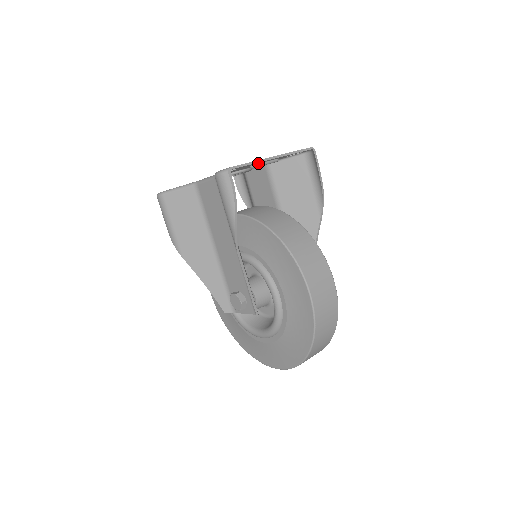
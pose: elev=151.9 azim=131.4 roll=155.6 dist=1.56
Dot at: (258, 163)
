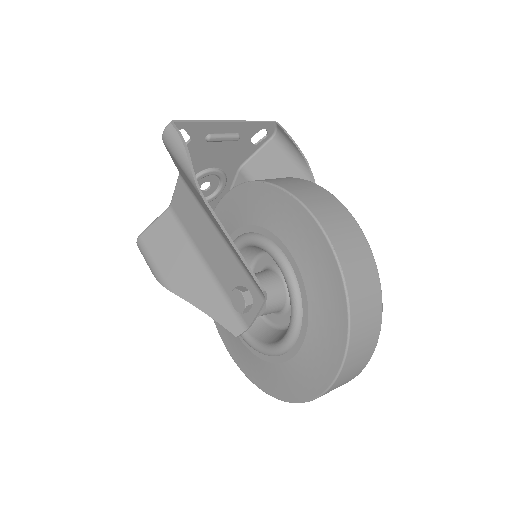
Dot at: (214, 134)
